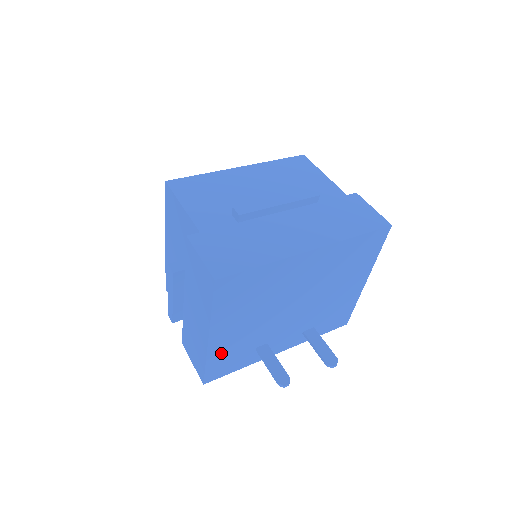
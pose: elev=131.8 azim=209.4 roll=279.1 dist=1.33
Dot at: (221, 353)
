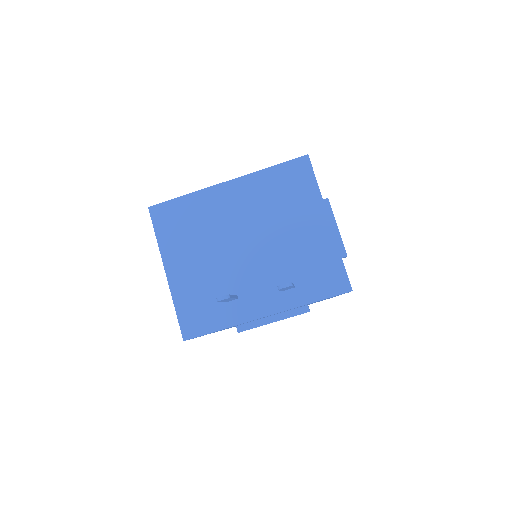
Dot at: (186, 296)
